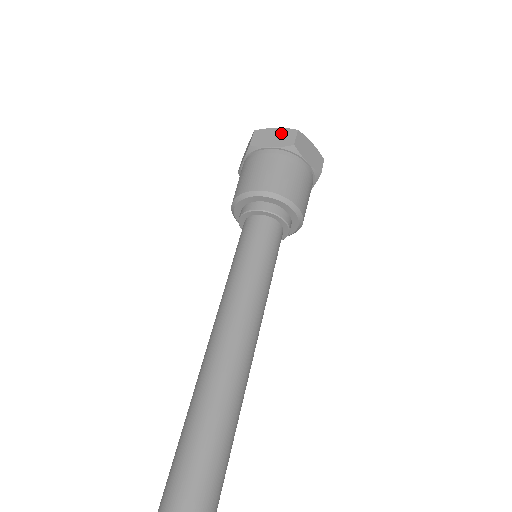
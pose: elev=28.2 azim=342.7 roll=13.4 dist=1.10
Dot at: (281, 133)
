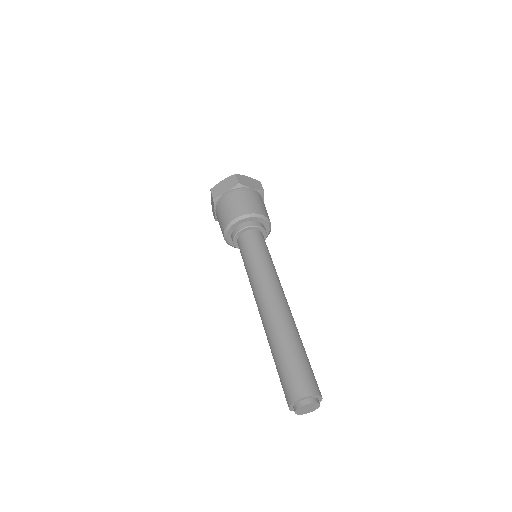
Dot at: (252, 181)
